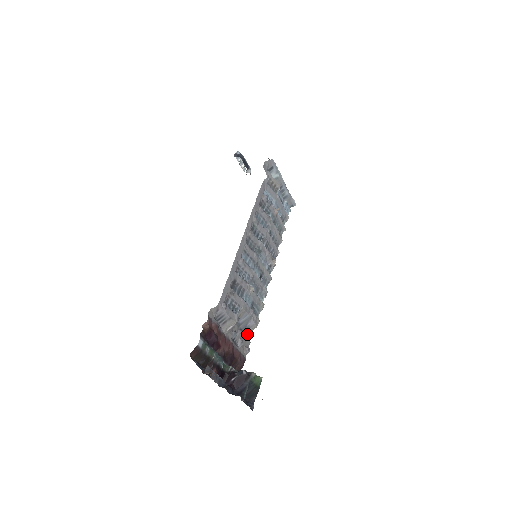
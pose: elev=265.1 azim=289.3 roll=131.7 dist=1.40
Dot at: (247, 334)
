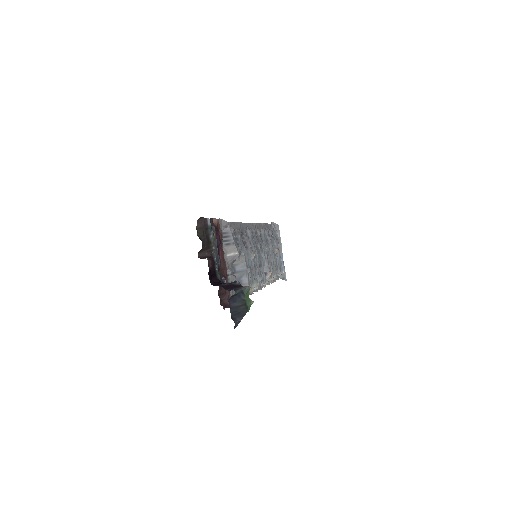
Dot at: occluded
